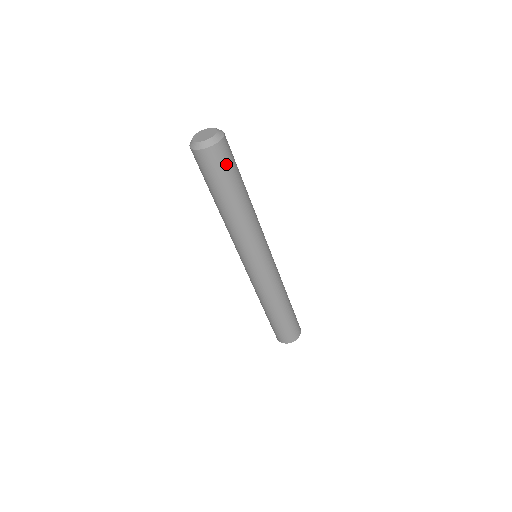
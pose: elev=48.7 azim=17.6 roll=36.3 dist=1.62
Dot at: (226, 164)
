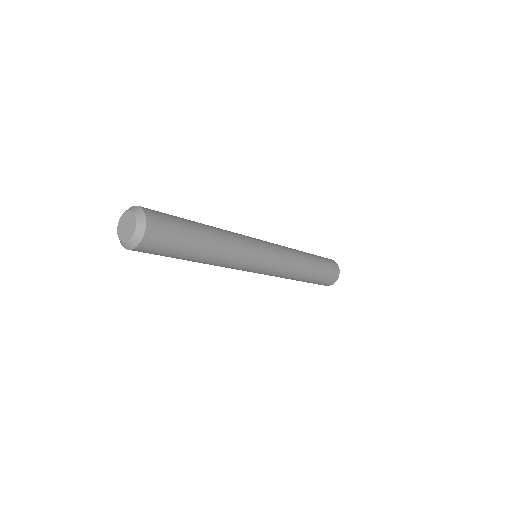
Dot at: (156, 253)
